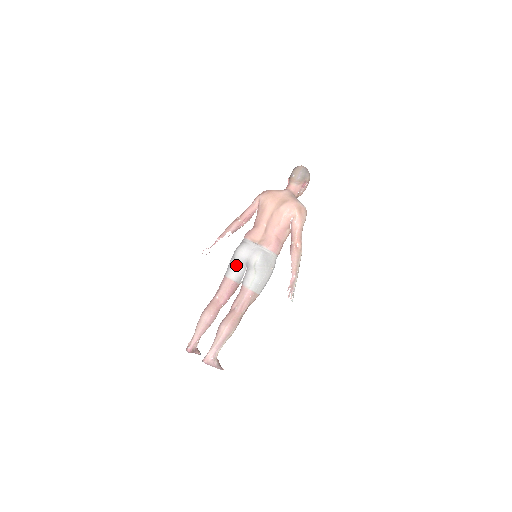
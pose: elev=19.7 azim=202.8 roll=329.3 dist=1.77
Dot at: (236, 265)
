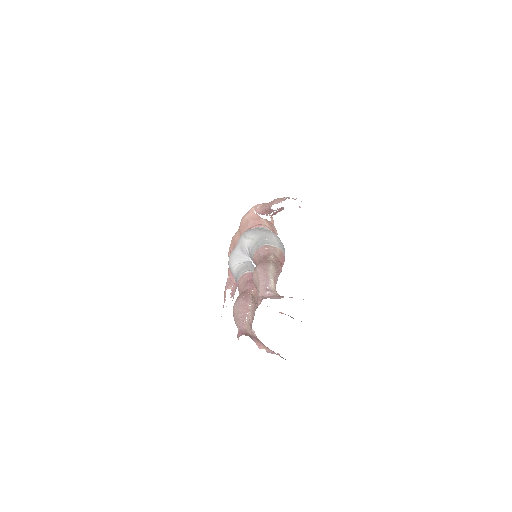
Dot at: (238, 268)
